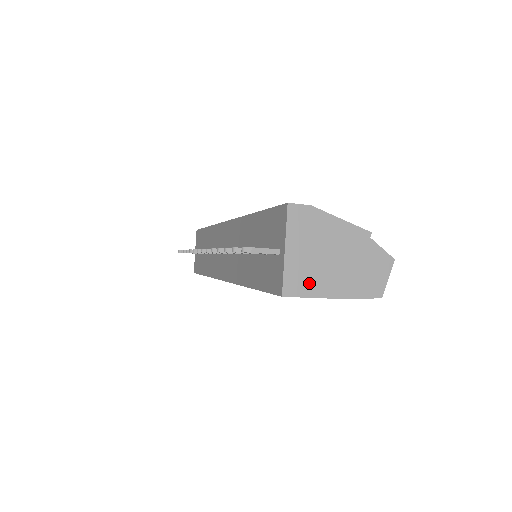
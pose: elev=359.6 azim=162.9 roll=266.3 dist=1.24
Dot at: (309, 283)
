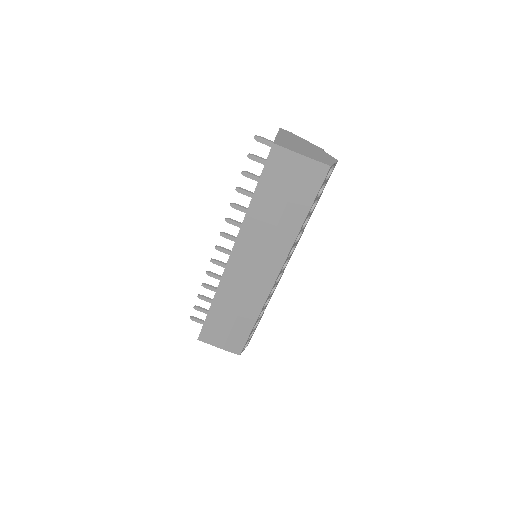
Dot at: (288, 146)
